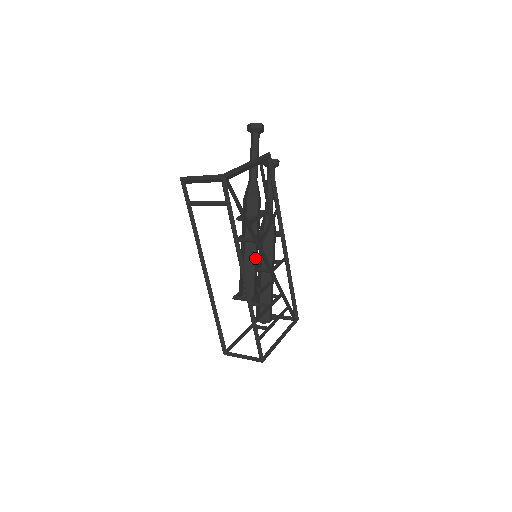
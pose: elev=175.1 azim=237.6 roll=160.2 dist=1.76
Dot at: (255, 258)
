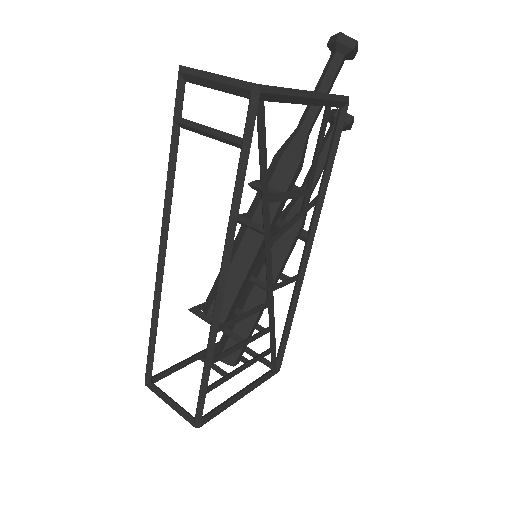
Dot at: (253, 260)
